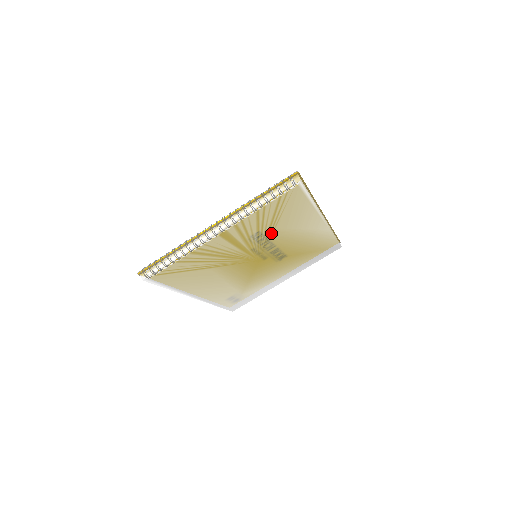
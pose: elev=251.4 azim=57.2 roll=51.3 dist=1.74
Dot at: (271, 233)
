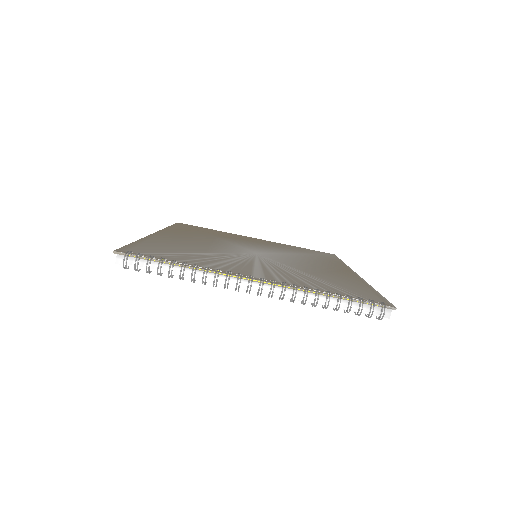
Dot at: occluded
